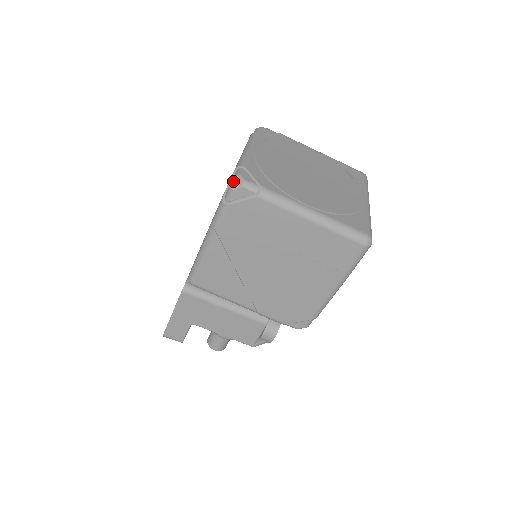
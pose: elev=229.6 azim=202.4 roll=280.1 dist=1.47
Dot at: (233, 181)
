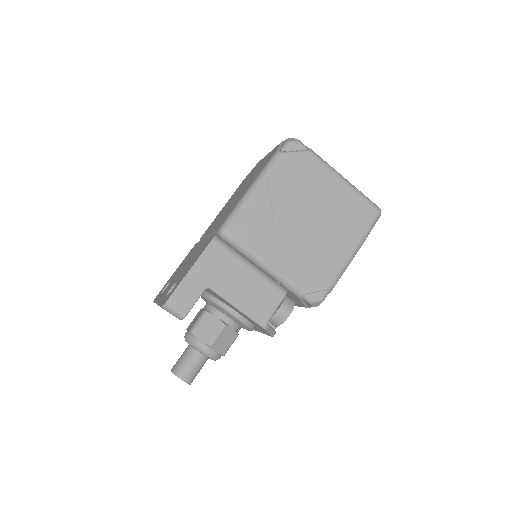
Dot at: (289, 139)
